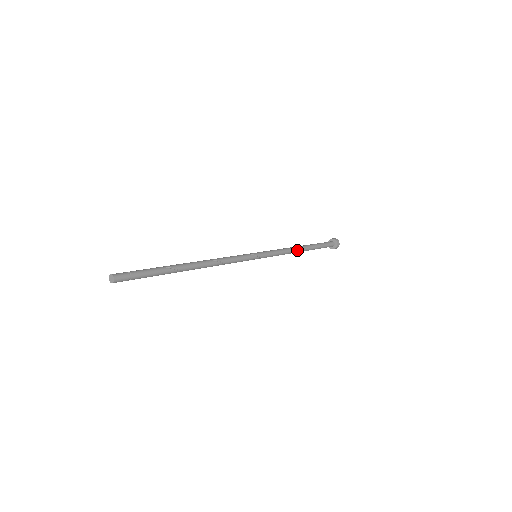
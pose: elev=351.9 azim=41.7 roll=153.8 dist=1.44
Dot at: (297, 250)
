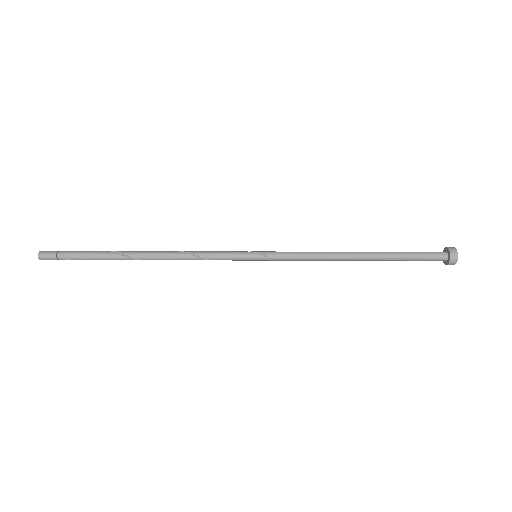
Dot at: (343, 253)
